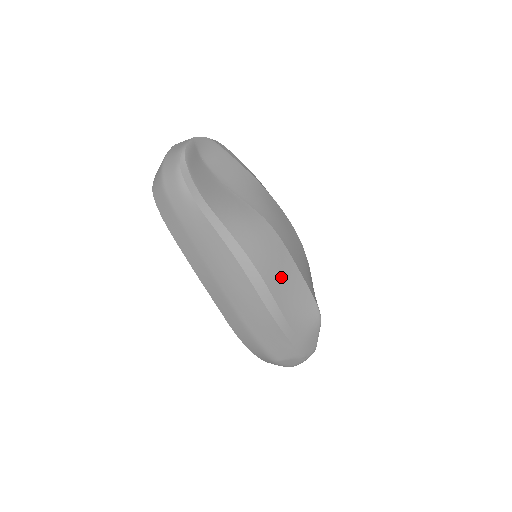
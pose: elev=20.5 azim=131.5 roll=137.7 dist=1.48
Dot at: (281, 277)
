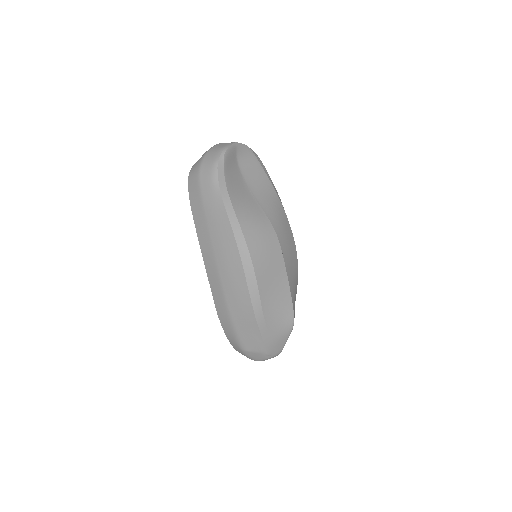
Dot at: (271, 279)
